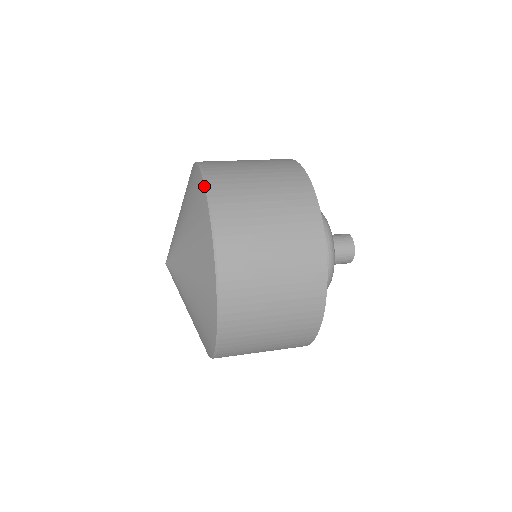
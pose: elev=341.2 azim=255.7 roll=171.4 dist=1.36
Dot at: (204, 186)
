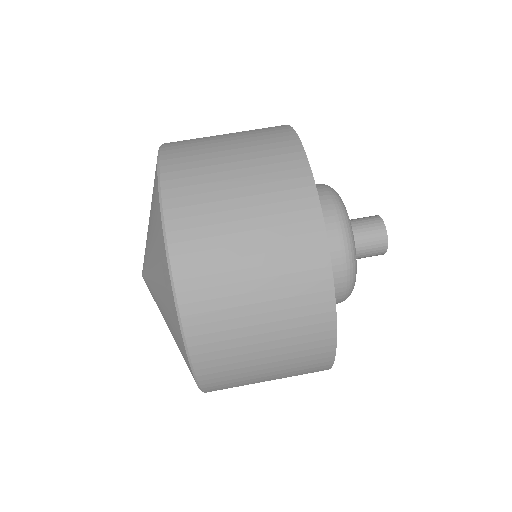
Dot at: (193, 376)
